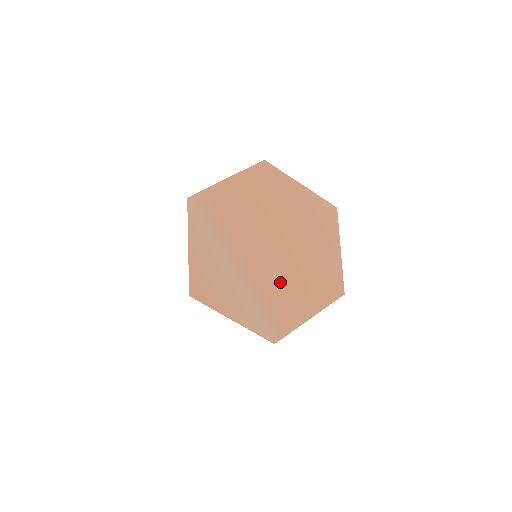
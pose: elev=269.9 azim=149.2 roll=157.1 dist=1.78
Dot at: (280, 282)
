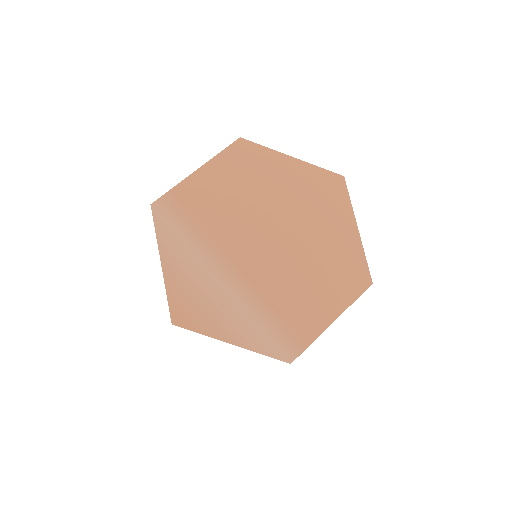
Dot at: (285, 284)
